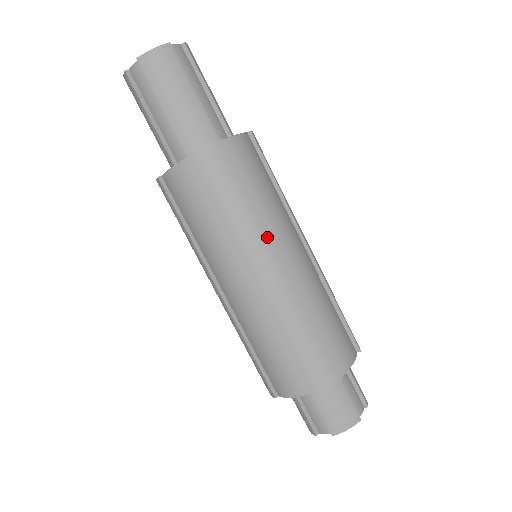
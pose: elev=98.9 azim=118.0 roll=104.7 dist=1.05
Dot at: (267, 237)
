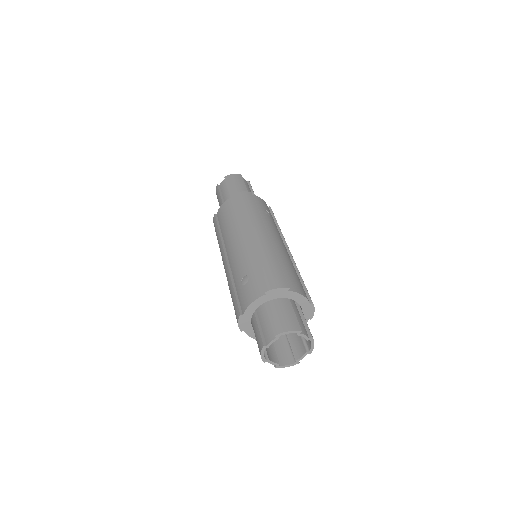
Dot at: (261, 223)
